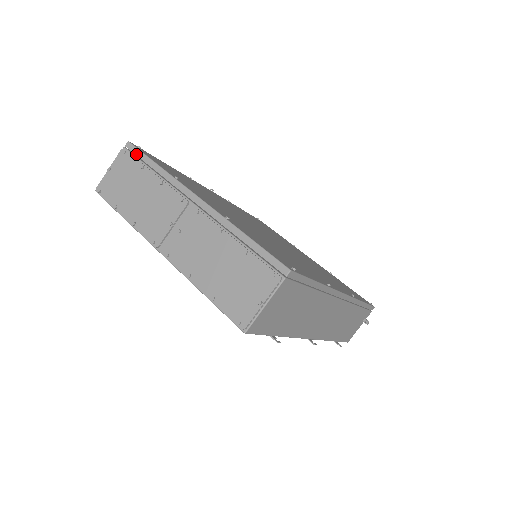
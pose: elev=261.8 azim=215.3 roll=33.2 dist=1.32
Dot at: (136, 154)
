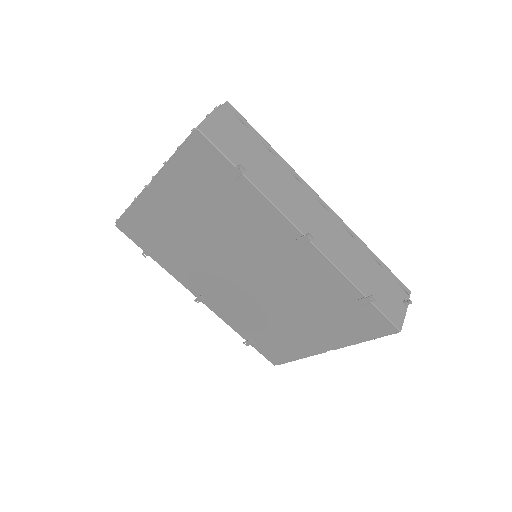
Dot at: occluded
